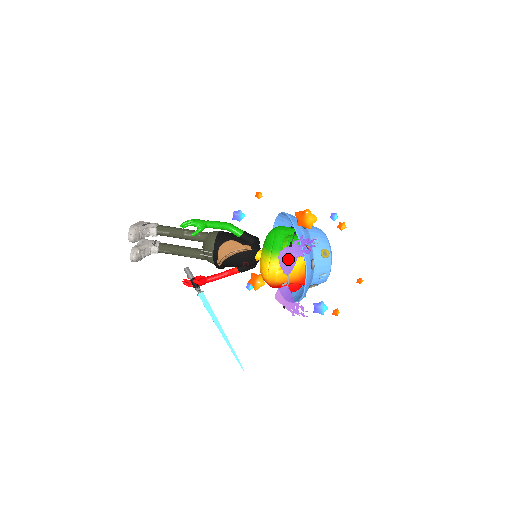
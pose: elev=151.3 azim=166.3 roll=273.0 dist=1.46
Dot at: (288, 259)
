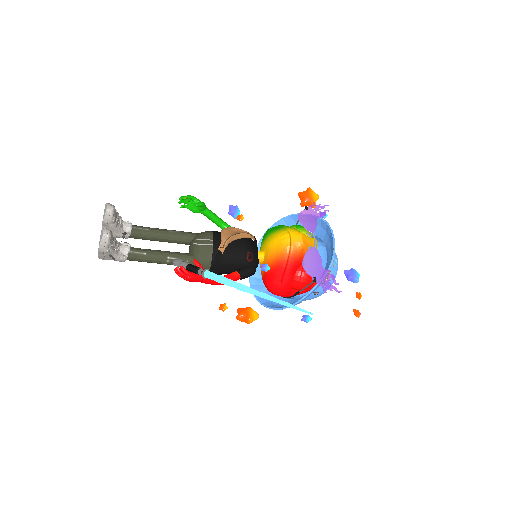
Dot at: (308, 219)
